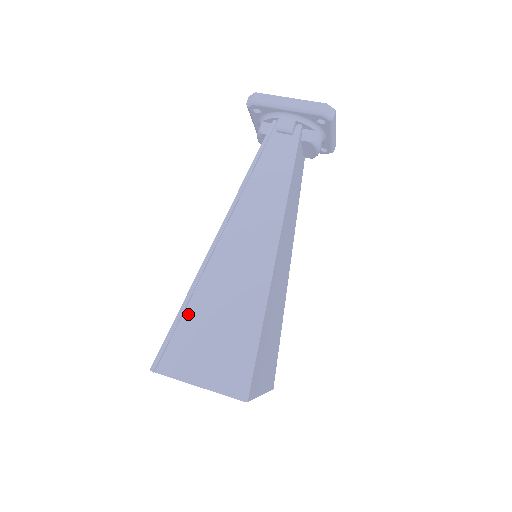
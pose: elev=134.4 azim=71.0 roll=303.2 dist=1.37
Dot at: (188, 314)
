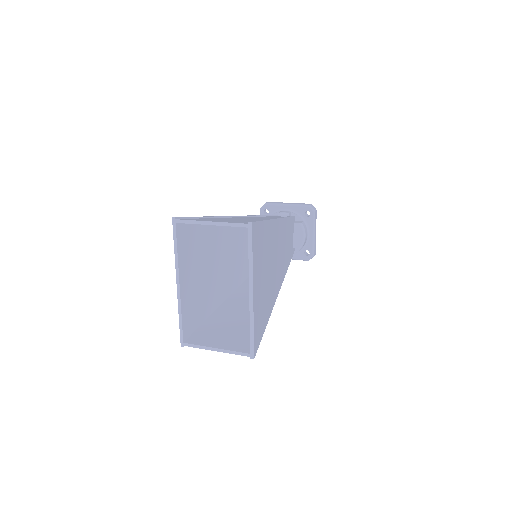
Dot at: (208, 218)
